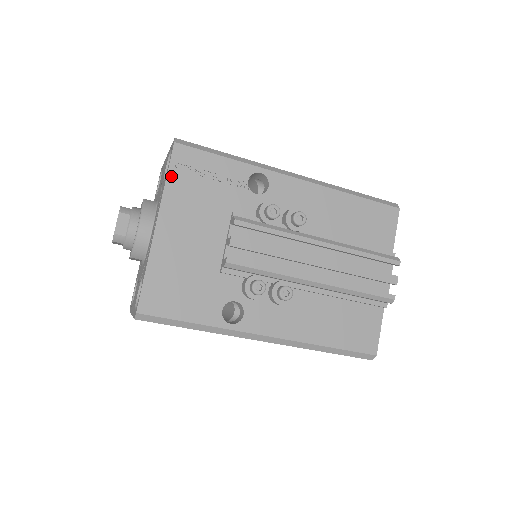
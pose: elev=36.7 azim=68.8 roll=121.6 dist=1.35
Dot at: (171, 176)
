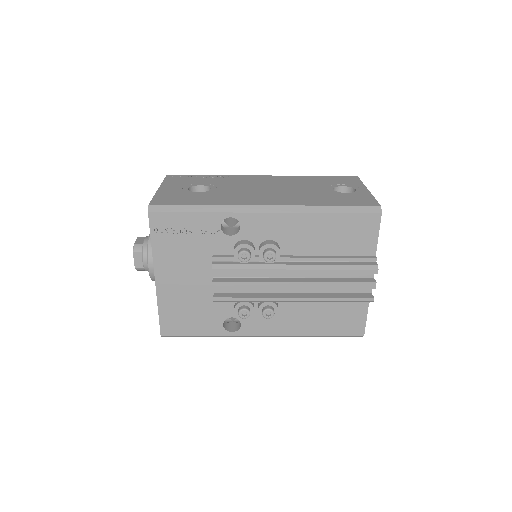
Dot at: (154, 240)
